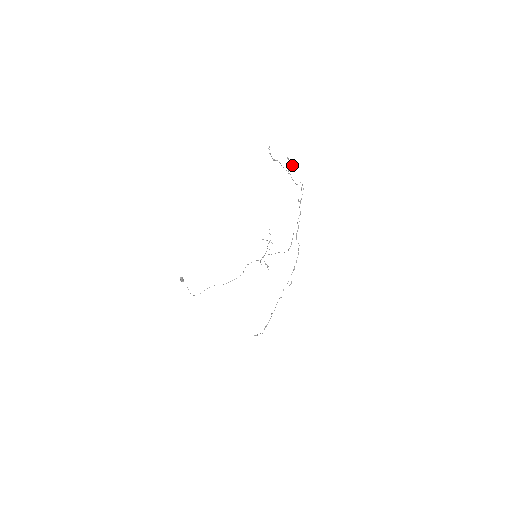
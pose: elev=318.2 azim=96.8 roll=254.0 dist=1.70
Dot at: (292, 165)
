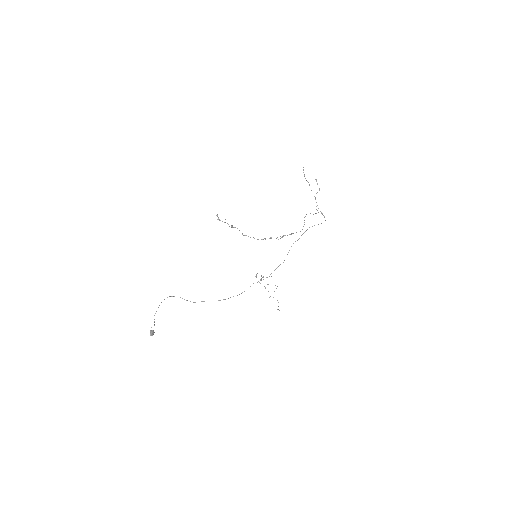
Dot at: occluded
